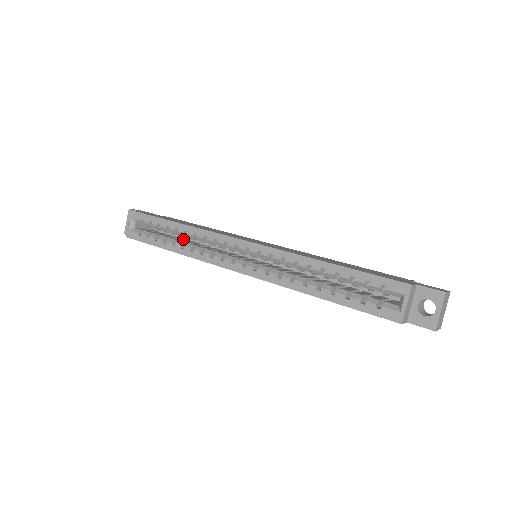
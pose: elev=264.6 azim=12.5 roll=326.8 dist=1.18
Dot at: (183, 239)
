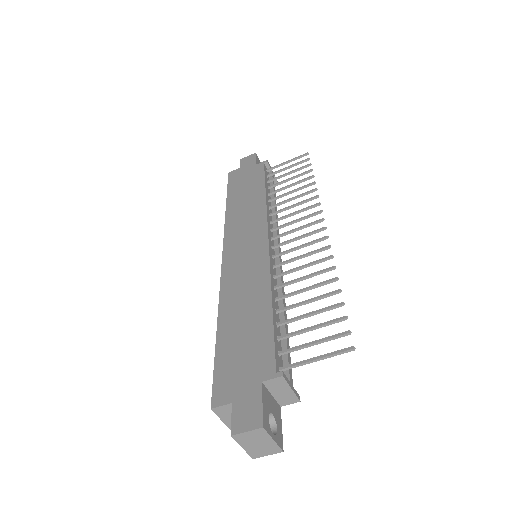
Dot at: occluded
